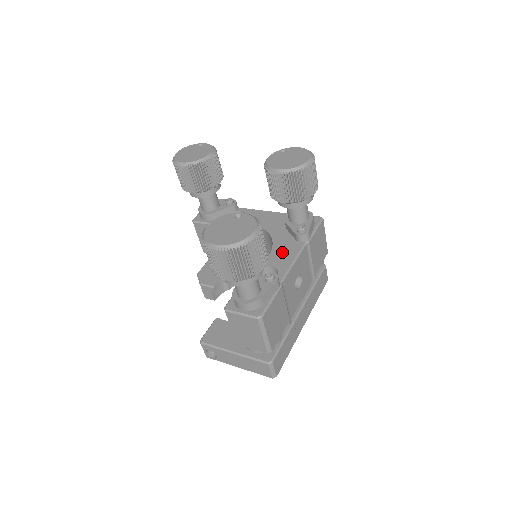
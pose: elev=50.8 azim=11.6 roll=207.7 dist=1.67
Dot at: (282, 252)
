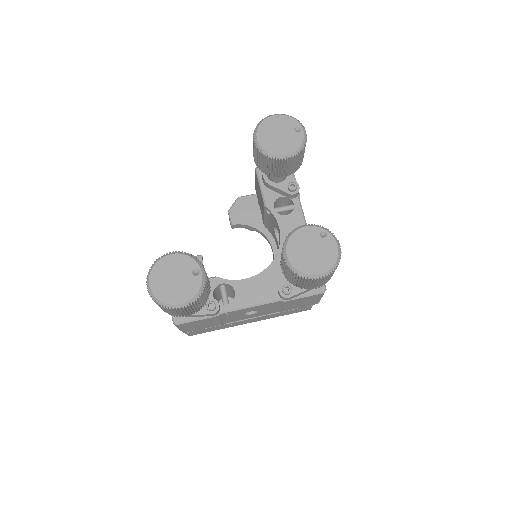
Dot at: (257, 287)
